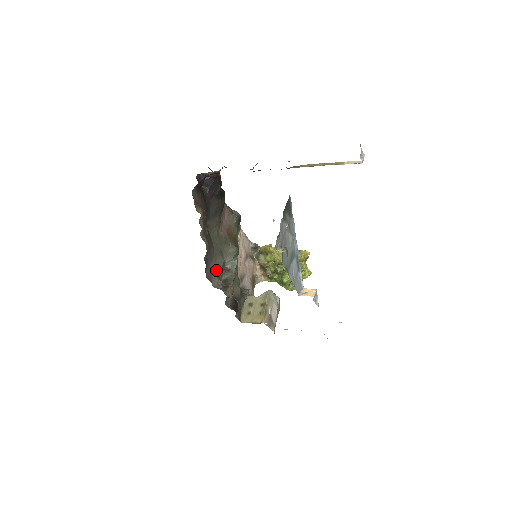
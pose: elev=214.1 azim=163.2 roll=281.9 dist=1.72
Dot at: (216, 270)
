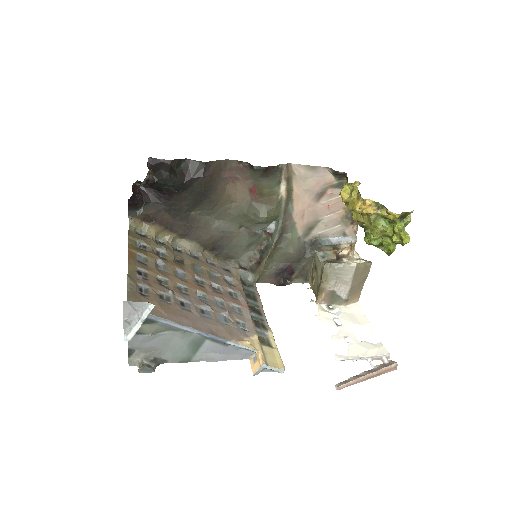
Dot at: (239, 248)
